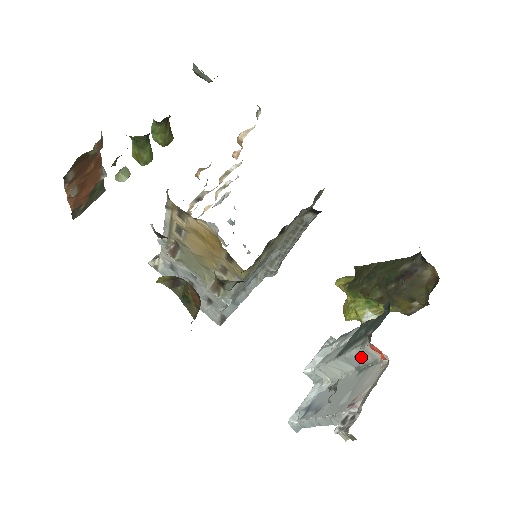
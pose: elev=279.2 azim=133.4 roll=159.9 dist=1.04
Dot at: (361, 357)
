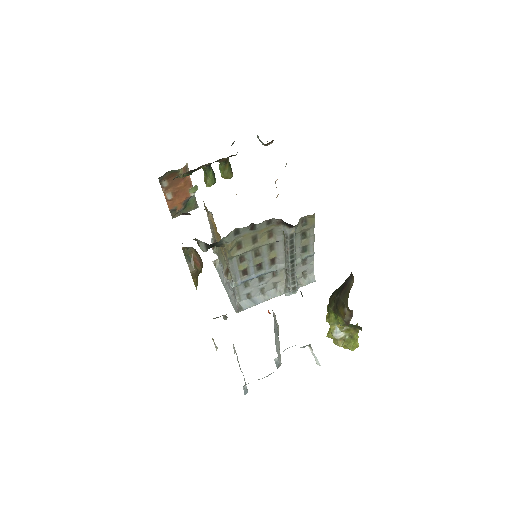
Dot at: (276, 325)
